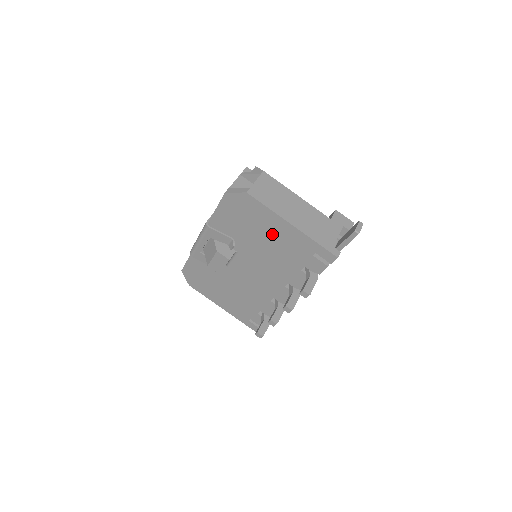
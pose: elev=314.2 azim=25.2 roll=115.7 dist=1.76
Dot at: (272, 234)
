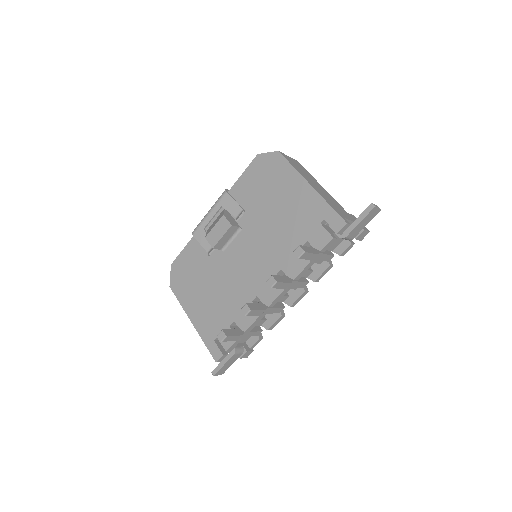
Dot at: (286, 199)
